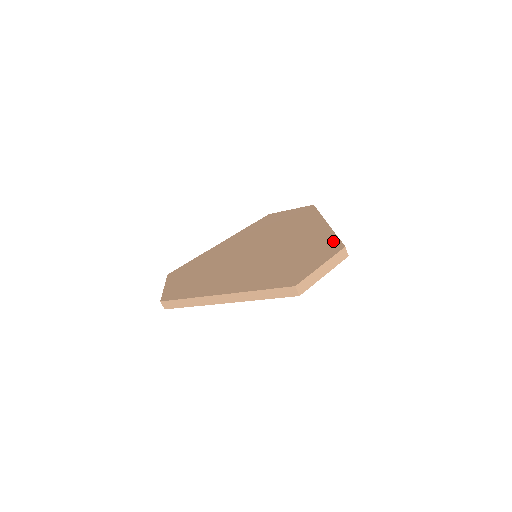
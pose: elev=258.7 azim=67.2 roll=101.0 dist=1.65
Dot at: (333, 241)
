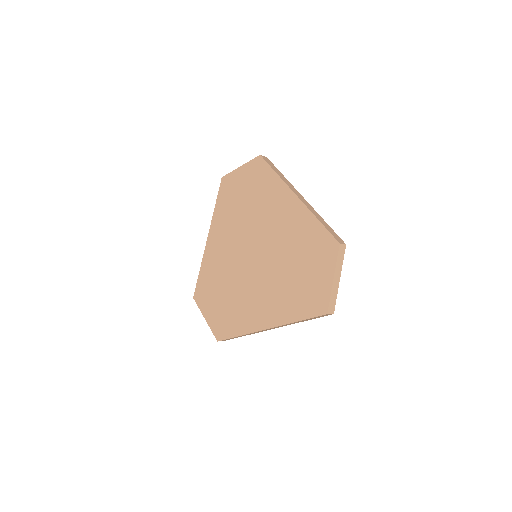
Dot at: (322, 234)
